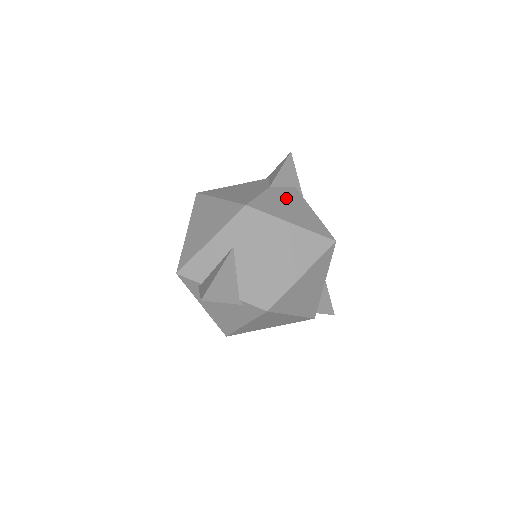
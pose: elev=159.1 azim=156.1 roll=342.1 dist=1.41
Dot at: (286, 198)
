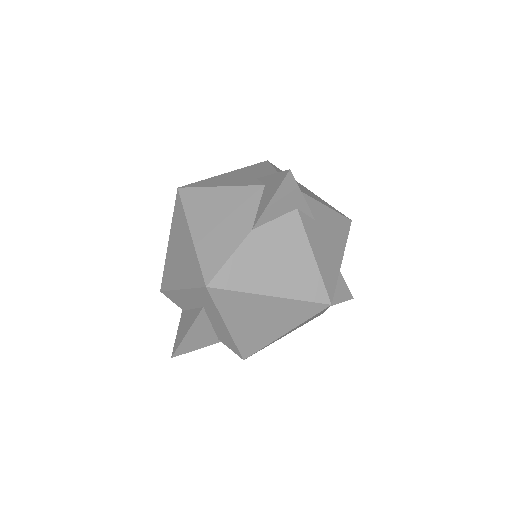
Dot at: (274, 244)
